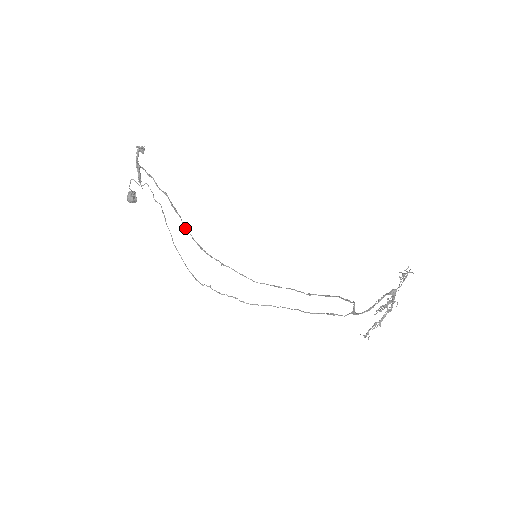
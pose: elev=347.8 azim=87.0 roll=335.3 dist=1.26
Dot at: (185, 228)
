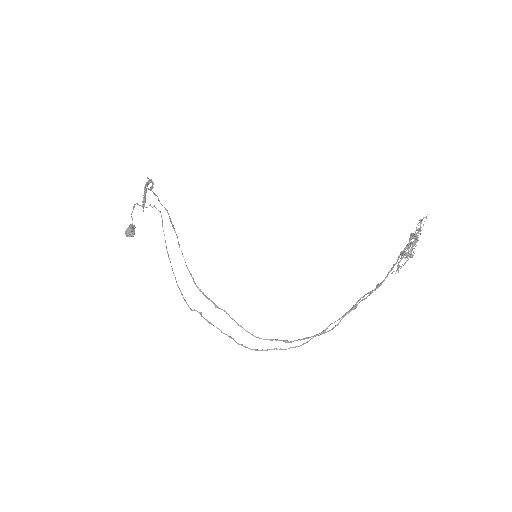
Dot at: occluded
